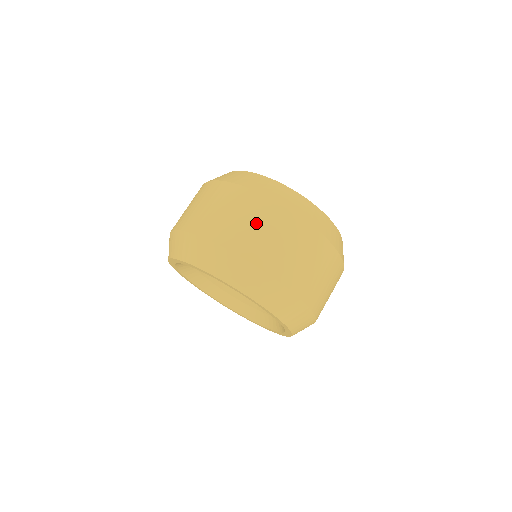
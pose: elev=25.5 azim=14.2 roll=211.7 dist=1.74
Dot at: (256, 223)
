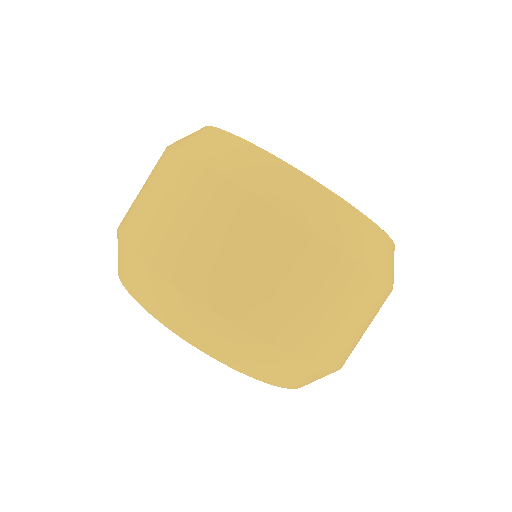
Dot at: (147, 186)
